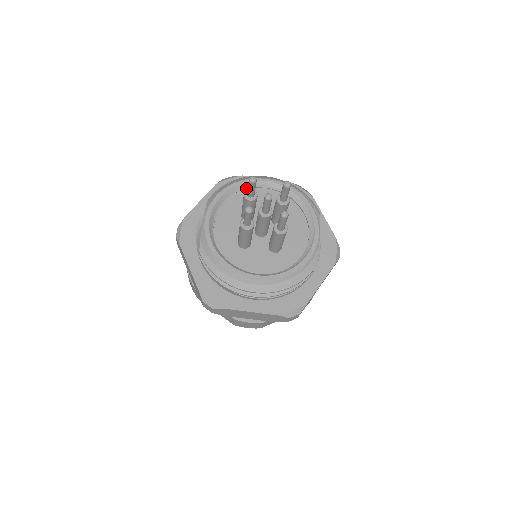
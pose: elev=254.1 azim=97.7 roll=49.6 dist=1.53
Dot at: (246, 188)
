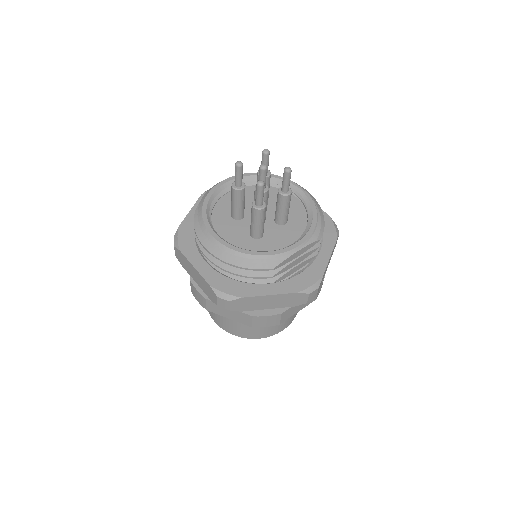
Dot at: (280, 184)
